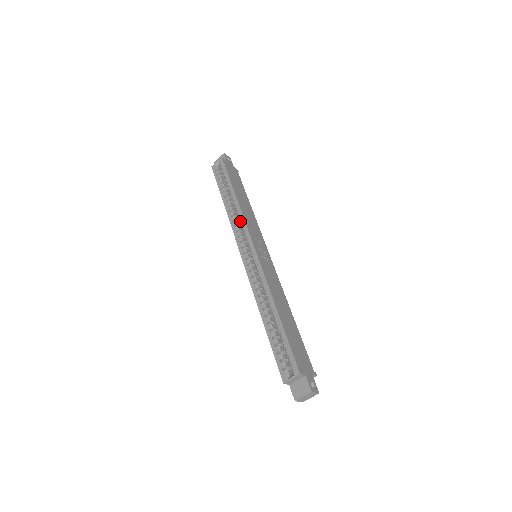
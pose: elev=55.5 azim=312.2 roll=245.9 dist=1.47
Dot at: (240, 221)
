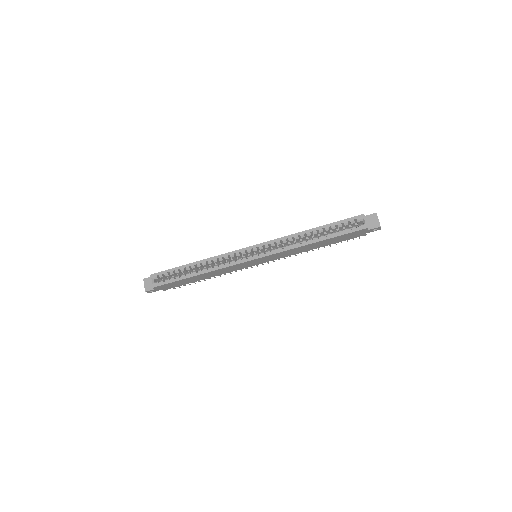
Dot at: (222, 259)
